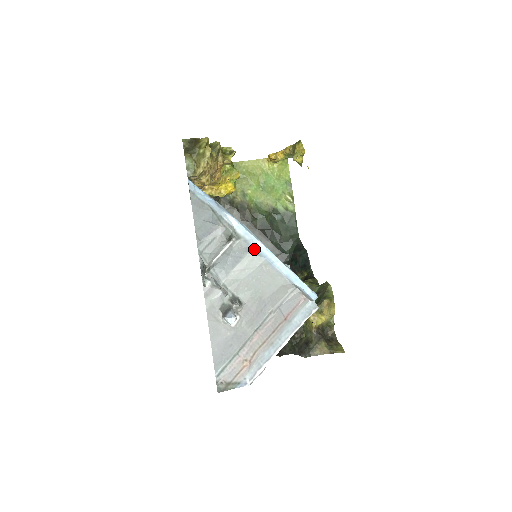
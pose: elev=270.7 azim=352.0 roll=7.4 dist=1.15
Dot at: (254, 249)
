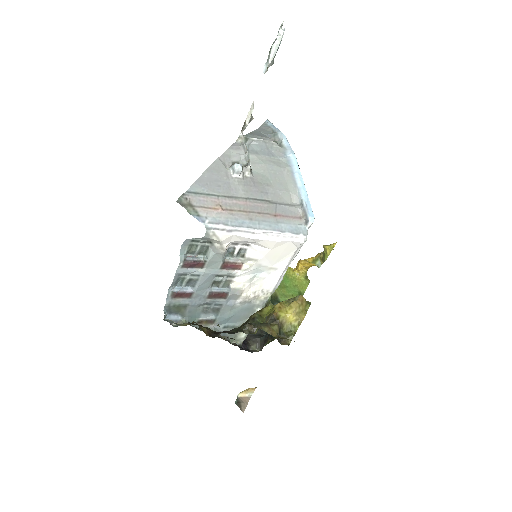
Dot at: (287, 157)
